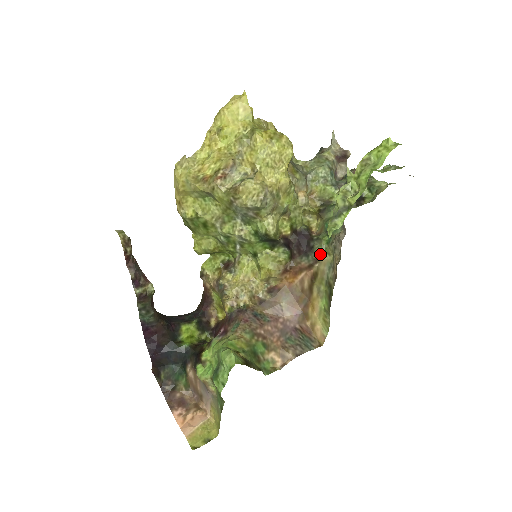
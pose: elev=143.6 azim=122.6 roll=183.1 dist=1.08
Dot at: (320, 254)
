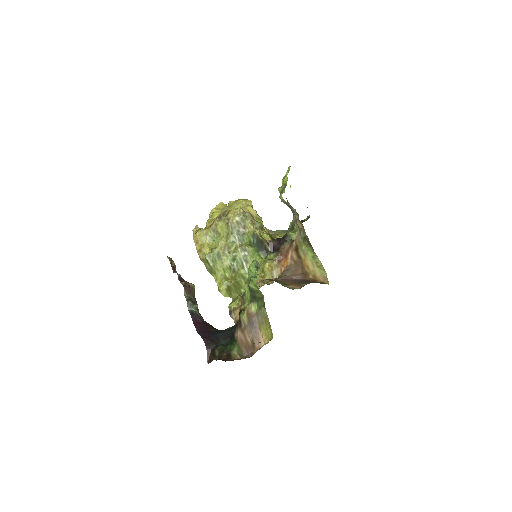
Dot at: (292, 236)
